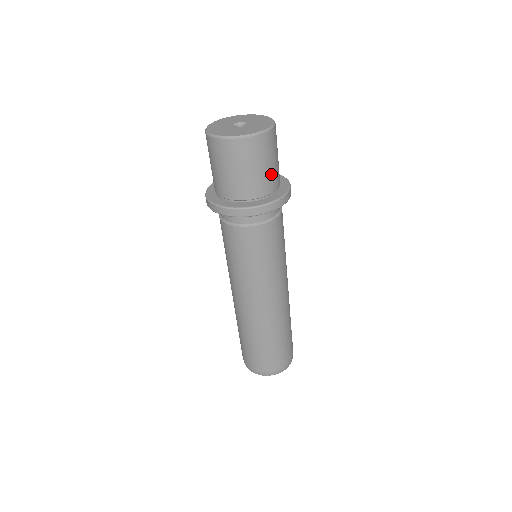
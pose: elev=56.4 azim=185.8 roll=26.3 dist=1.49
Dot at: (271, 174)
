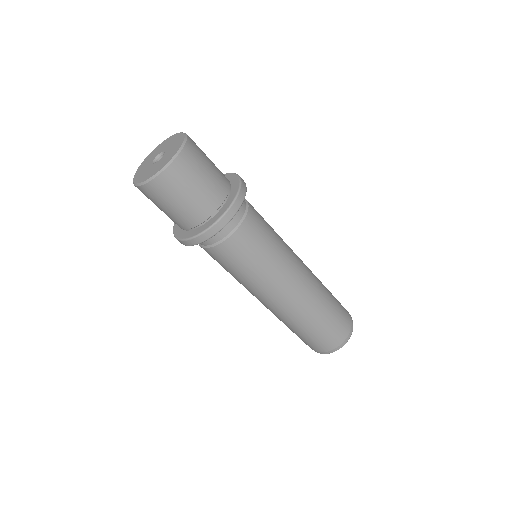
Dot at: (201, 198)
